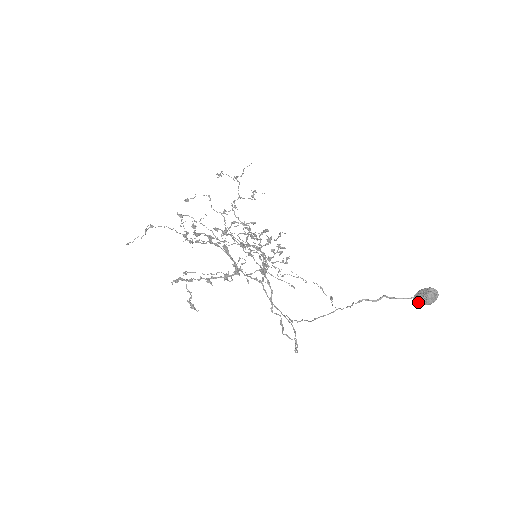
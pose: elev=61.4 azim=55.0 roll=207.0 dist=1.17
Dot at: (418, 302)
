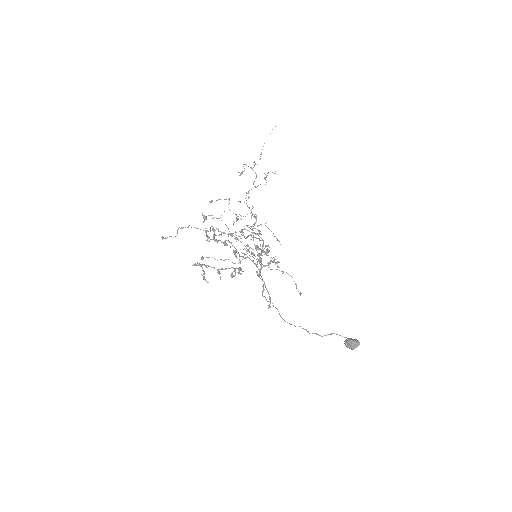
Dot at: (346, 346)
